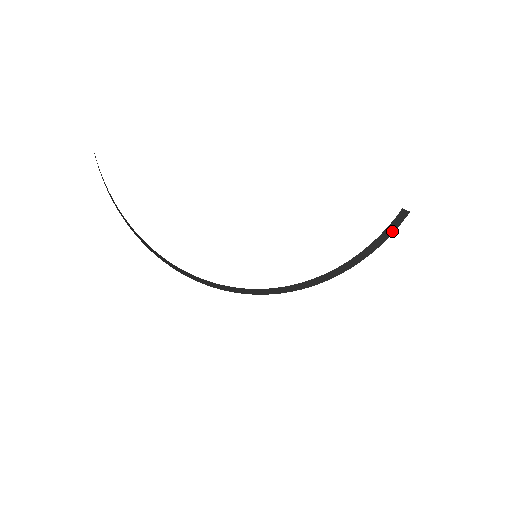
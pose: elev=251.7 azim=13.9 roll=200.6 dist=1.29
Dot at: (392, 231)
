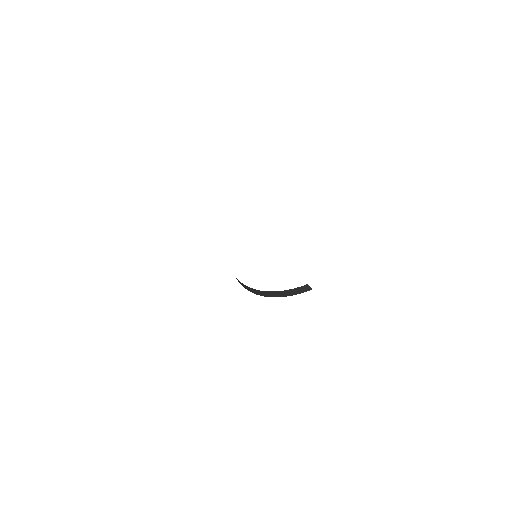
Dot at: (299, 292)
